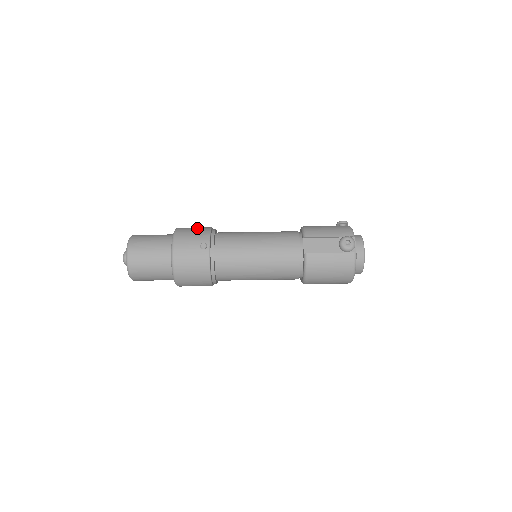
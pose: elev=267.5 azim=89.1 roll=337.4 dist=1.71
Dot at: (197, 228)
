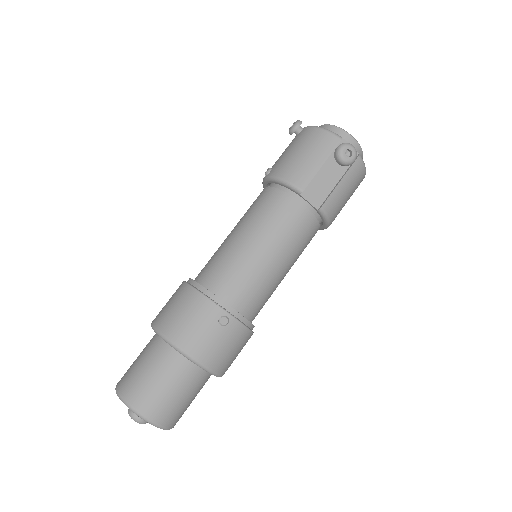
Dot at: (182, 307)
